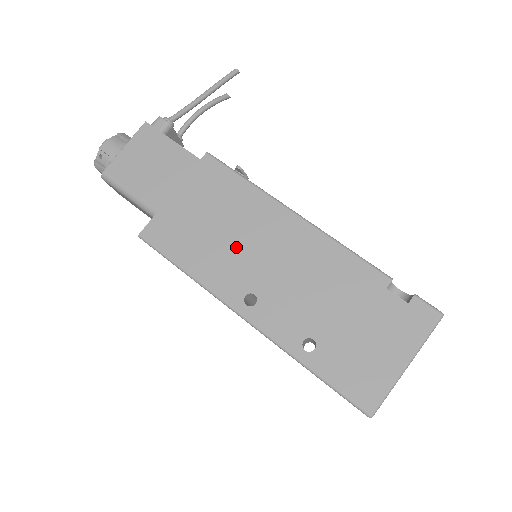
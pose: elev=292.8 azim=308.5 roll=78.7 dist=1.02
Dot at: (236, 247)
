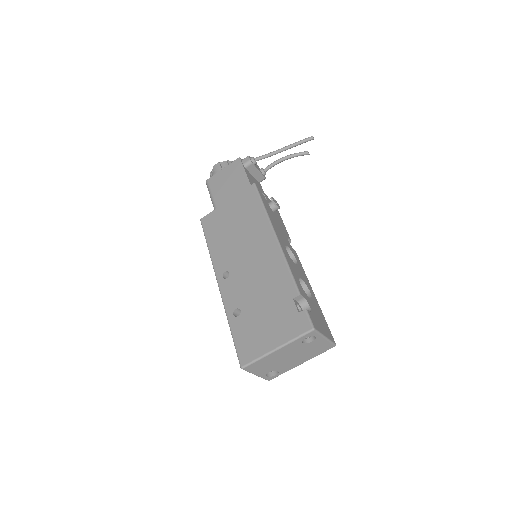
Dot at: (236, 243)
